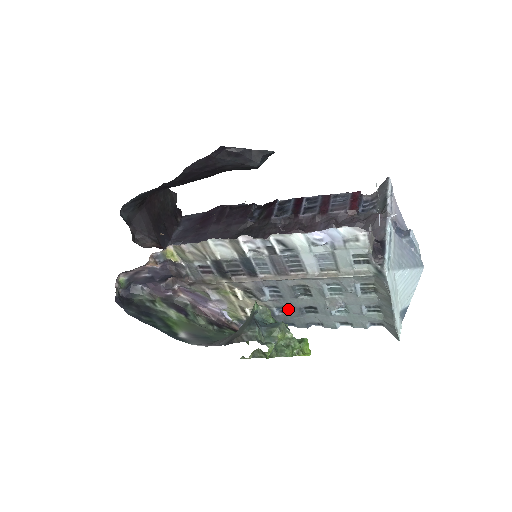
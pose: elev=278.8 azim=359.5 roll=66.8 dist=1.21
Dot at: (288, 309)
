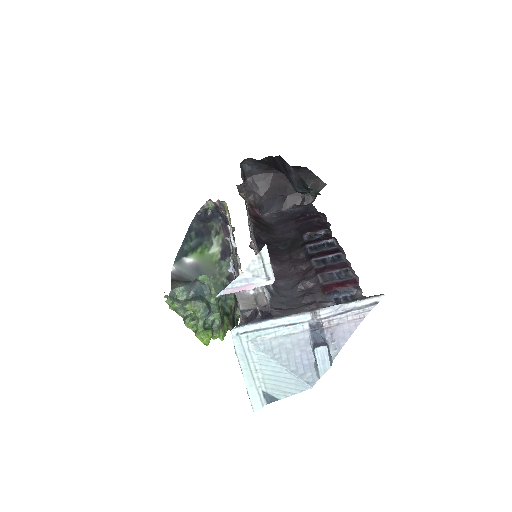
Dot at: occluded
